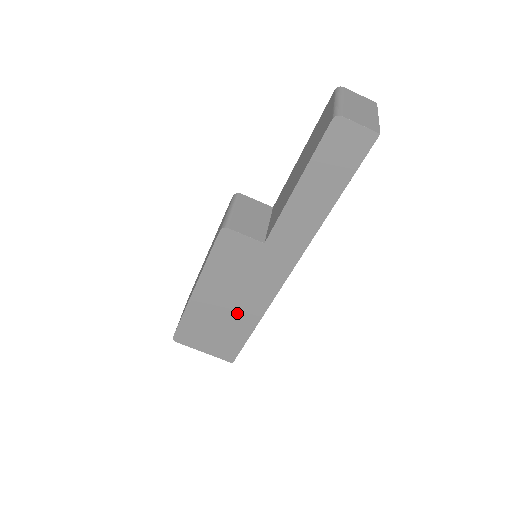
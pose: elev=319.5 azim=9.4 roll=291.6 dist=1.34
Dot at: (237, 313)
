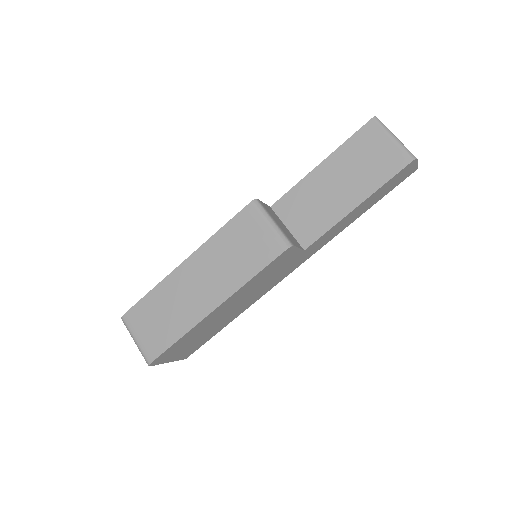
Dot at: (232, 313)
